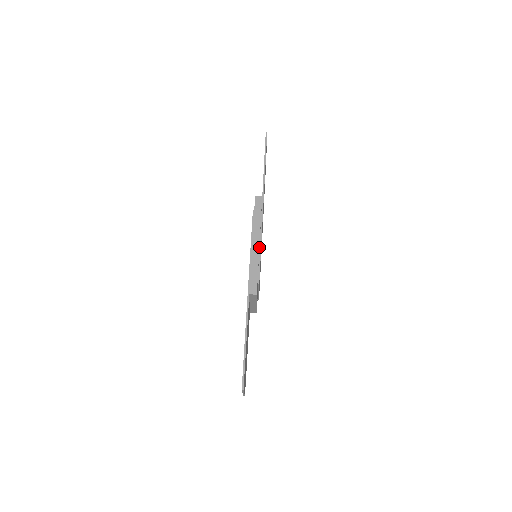
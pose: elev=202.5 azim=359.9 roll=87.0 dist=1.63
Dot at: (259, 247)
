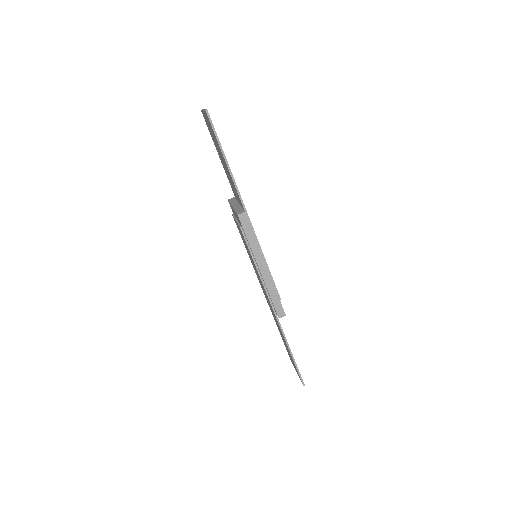
Dot at: (266, 266)
